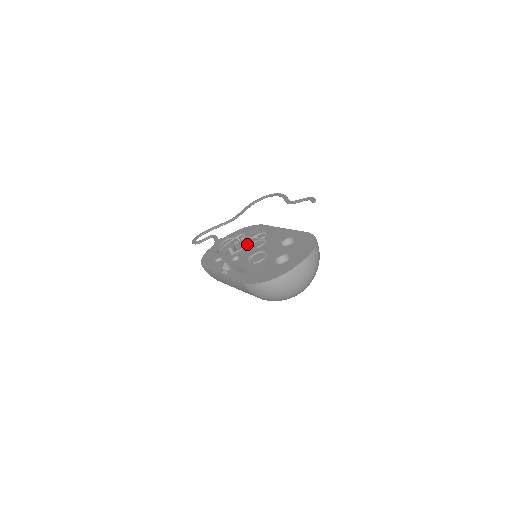
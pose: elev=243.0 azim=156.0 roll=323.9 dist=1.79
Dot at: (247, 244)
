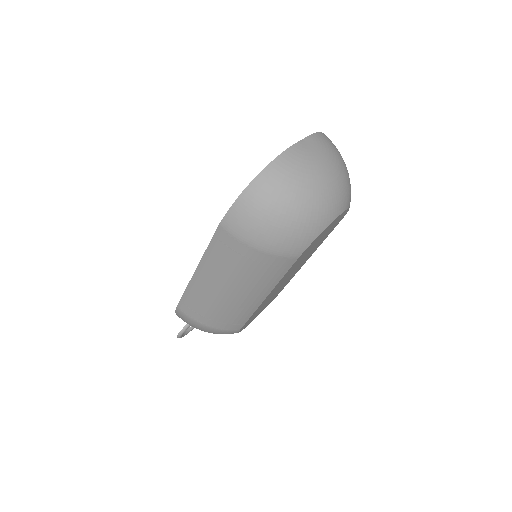
Dot at: occluded
